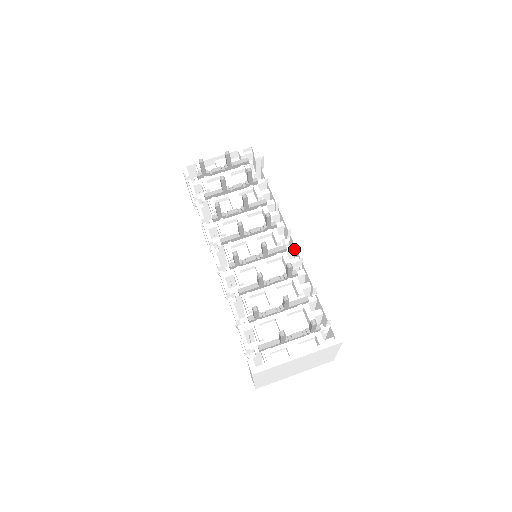
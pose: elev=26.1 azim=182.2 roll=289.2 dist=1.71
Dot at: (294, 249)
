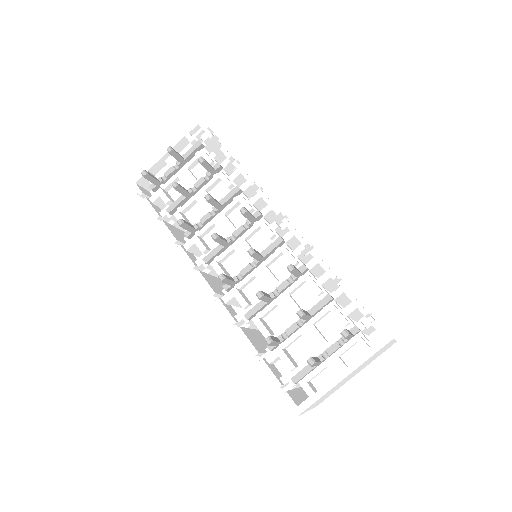
Dot at: (294, 236)
